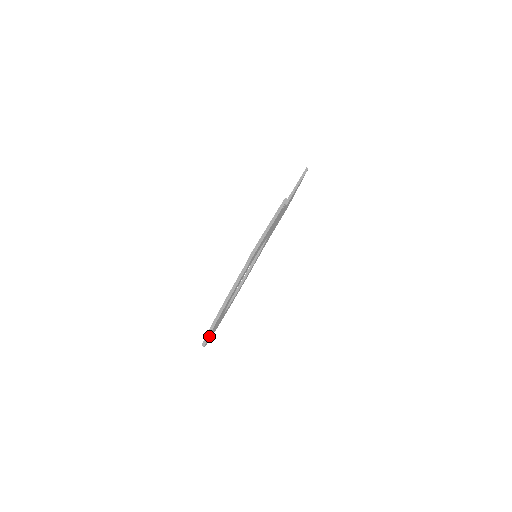
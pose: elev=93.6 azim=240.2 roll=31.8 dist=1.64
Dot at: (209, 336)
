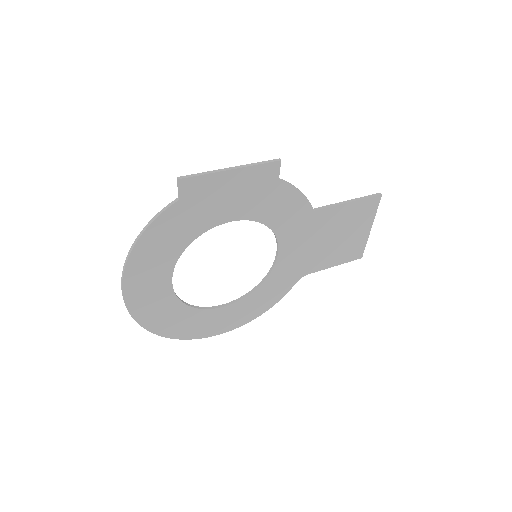
Dot at: (131, 294)
